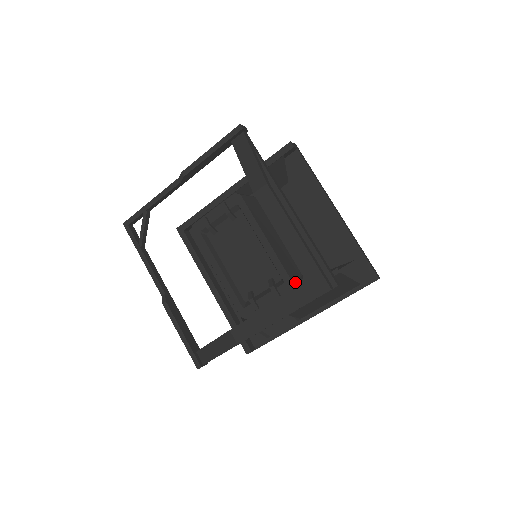
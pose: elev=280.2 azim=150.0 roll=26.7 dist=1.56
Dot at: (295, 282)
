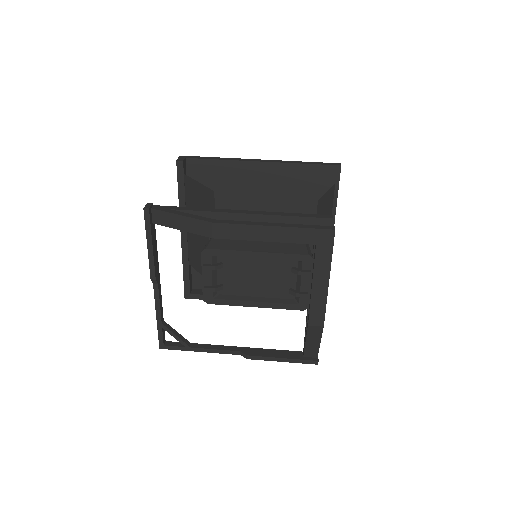
Dot at: (308, 252)
